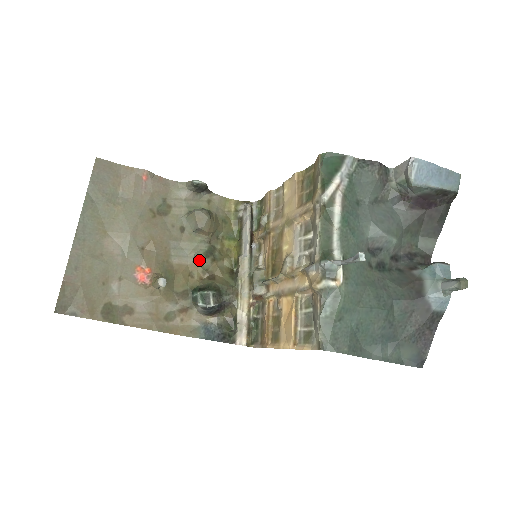
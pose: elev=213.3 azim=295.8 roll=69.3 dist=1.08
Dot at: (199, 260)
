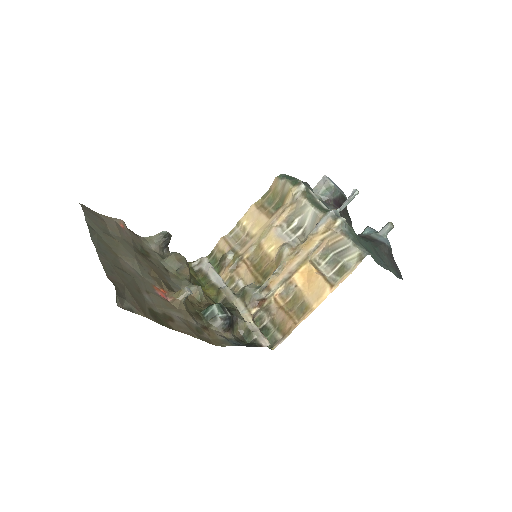
Dot at: (195, 288)
